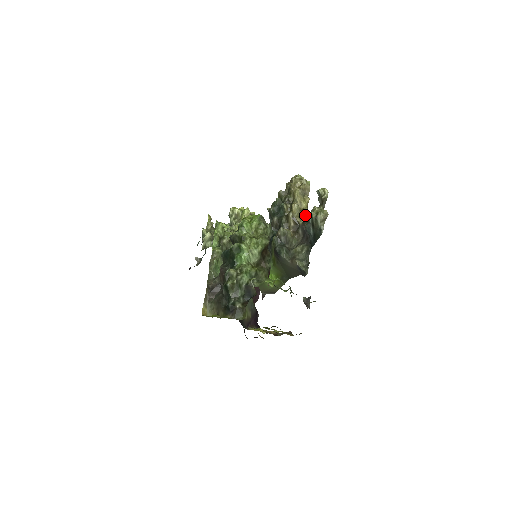
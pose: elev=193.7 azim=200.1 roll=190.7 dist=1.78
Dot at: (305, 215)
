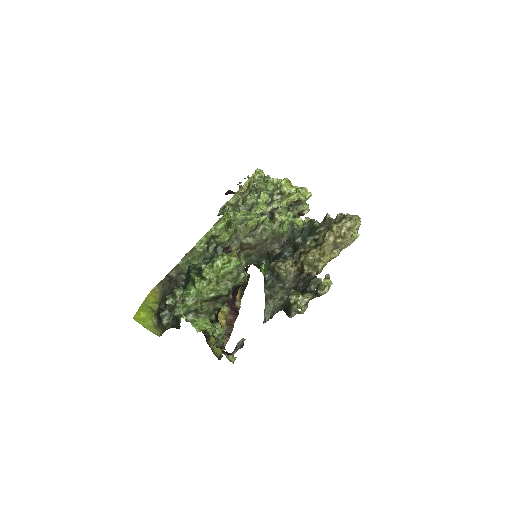
Dot at: (317, 269)
